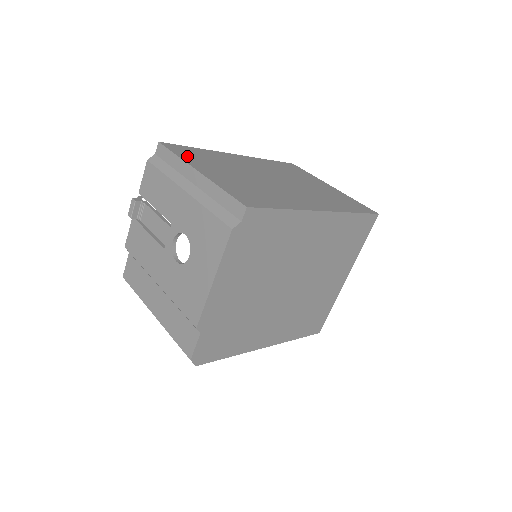
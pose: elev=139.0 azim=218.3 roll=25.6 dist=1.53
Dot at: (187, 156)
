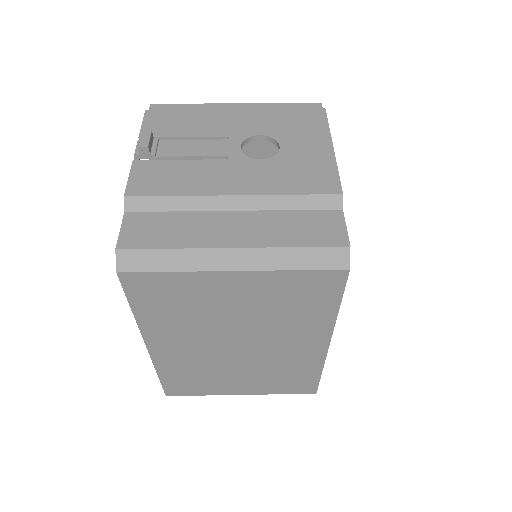
Dot at: occluded
